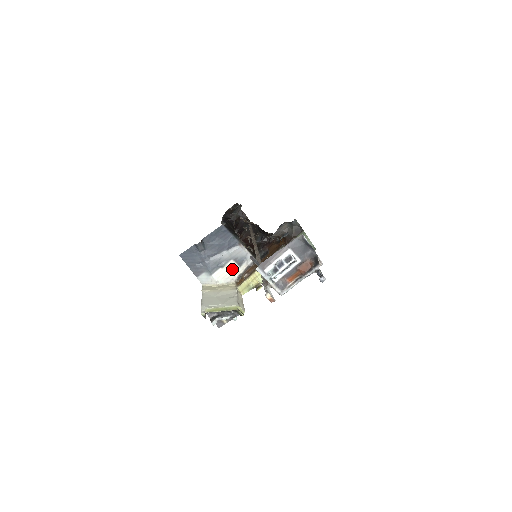
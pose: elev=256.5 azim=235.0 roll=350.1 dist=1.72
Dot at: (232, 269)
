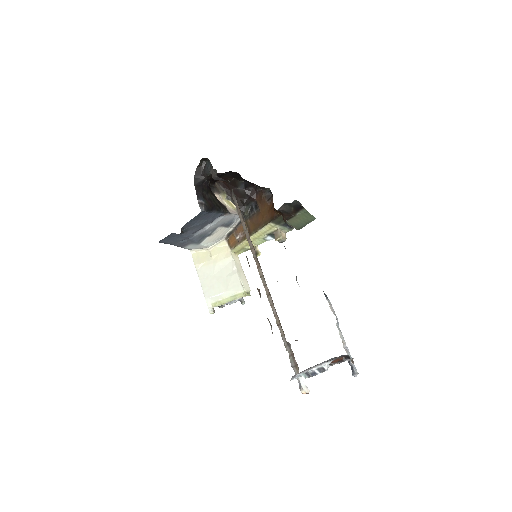
Dot at: (220, 232)
